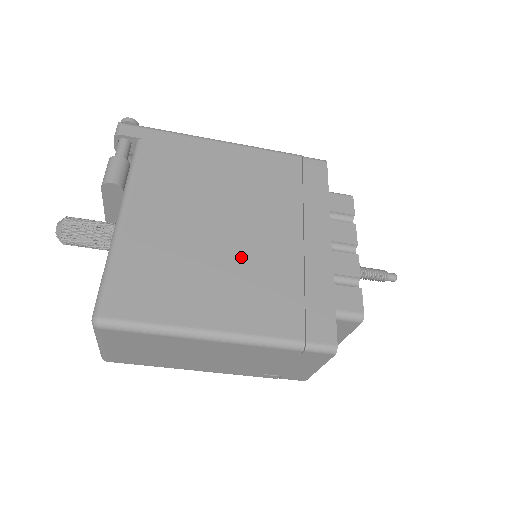
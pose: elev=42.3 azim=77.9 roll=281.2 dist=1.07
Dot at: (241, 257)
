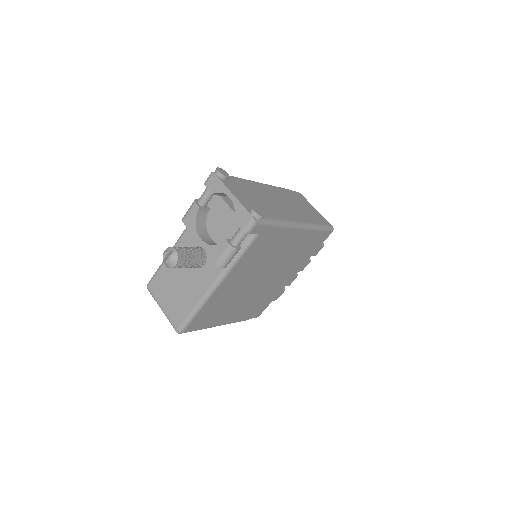
Dot at: (254, 294)
